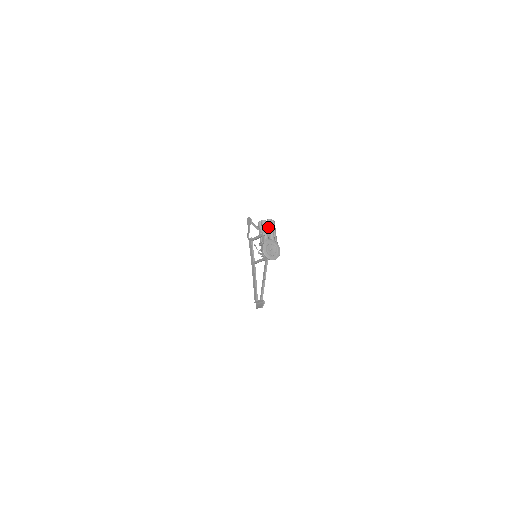
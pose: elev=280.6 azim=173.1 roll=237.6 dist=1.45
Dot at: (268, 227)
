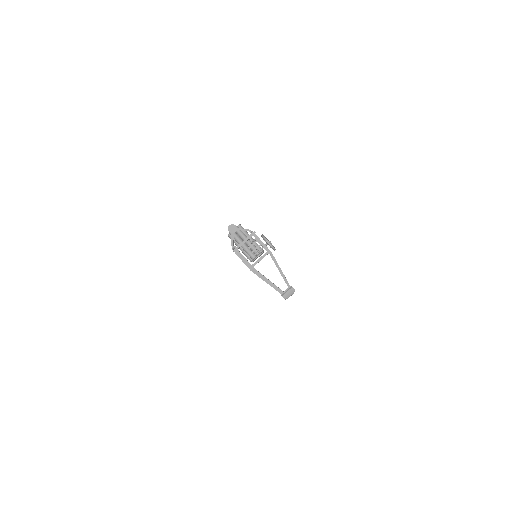
Dot at: (243, 231)
